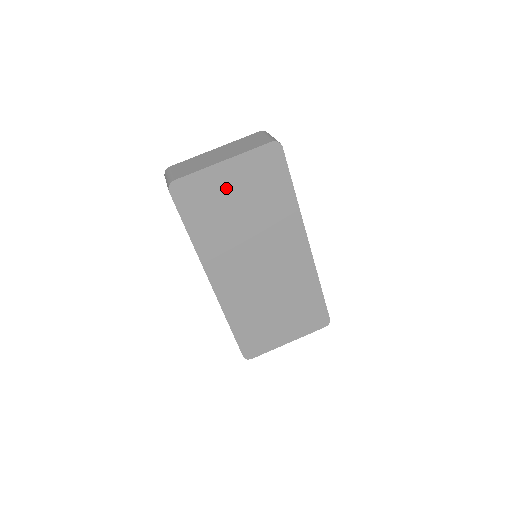
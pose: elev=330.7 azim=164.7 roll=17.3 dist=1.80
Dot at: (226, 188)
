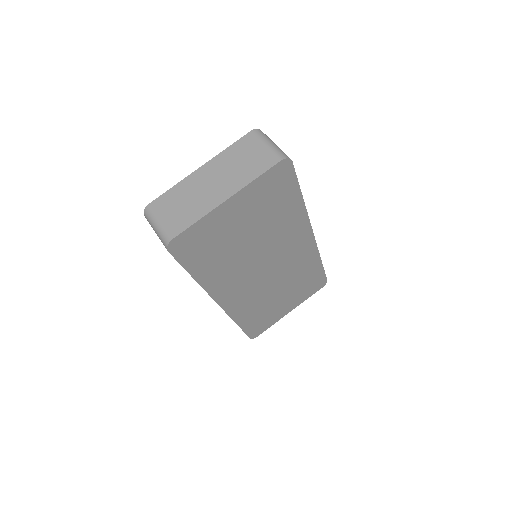
Dot at: (231, 223)
